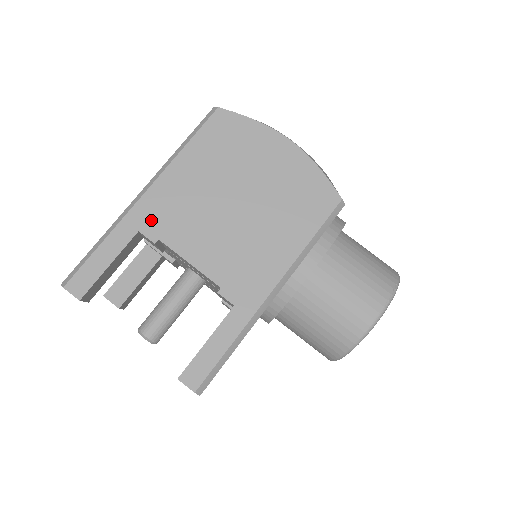
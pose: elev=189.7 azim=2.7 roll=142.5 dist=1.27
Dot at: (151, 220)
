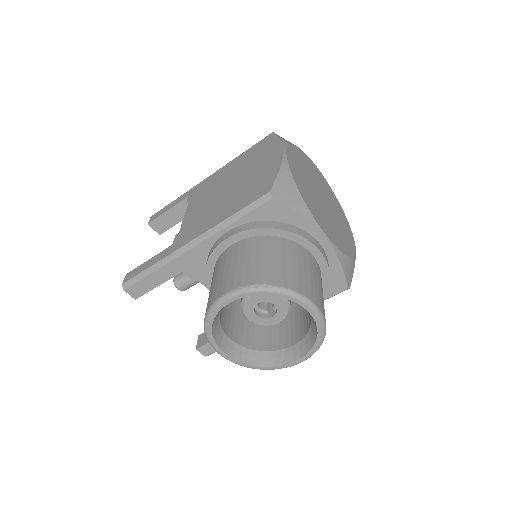
Dot at: (196, 191)
